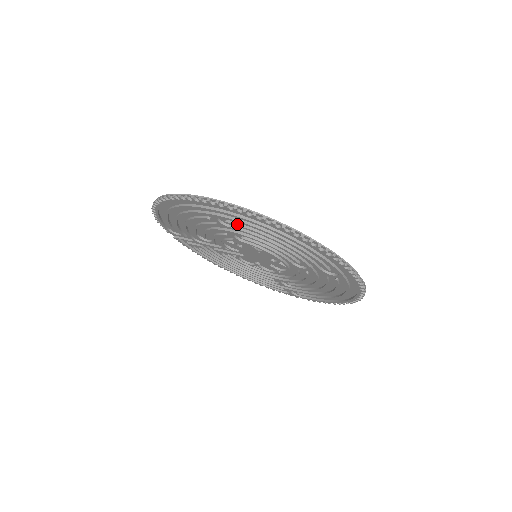
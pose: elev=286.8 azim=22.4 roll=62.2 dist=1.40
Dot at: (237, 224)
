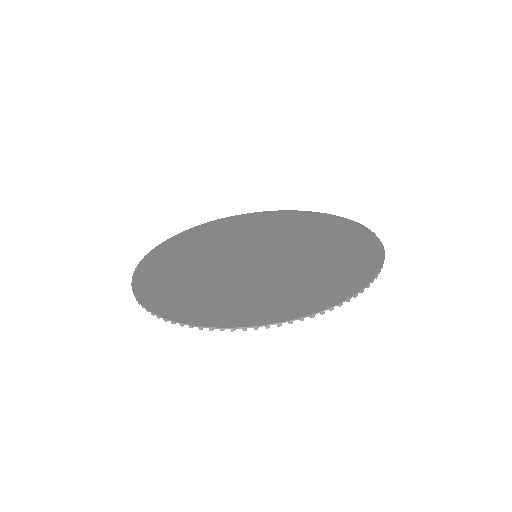
Dot at: (293, 295)
